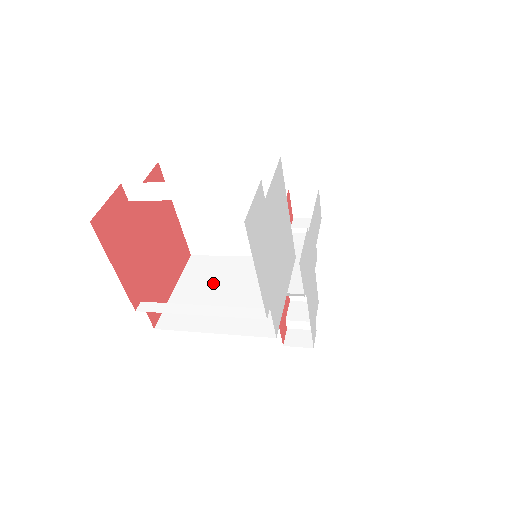
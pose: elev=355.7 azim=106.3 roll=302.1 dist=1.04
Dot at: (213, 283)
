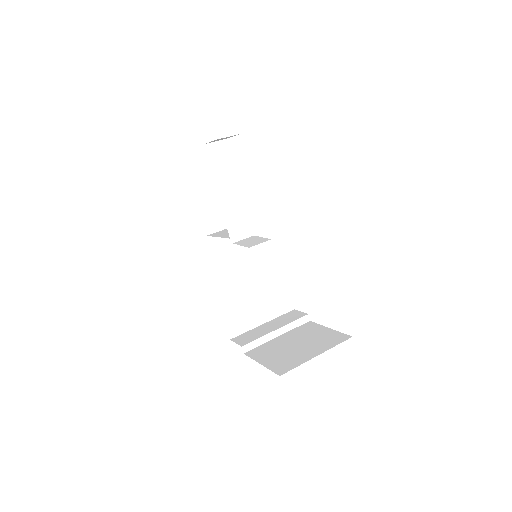
Dot at: (242, 290)
